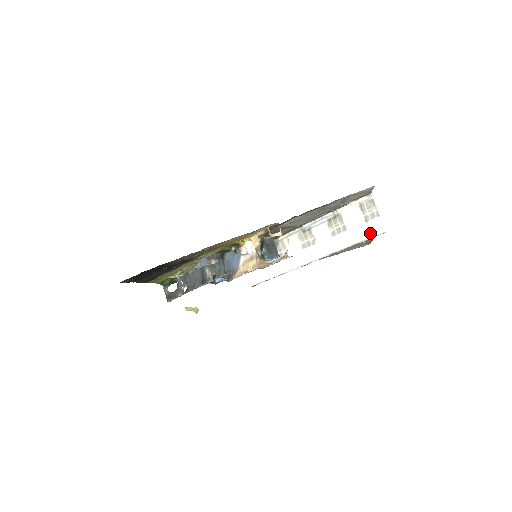
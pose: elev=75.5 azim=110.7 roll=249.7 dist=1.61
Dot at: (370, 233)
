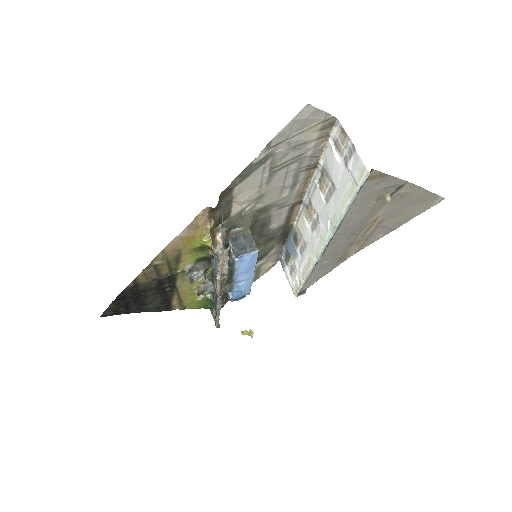
Dot at: (354, 182)
